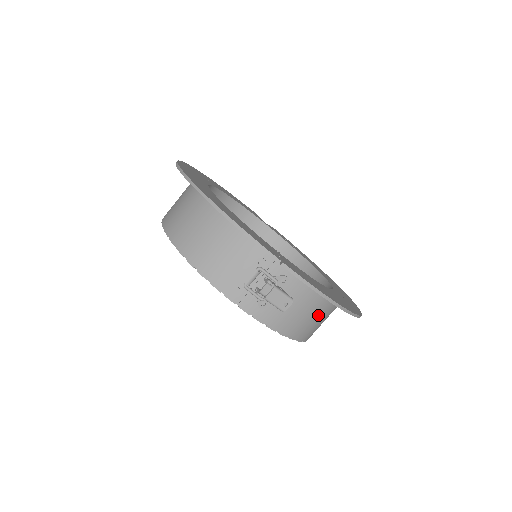
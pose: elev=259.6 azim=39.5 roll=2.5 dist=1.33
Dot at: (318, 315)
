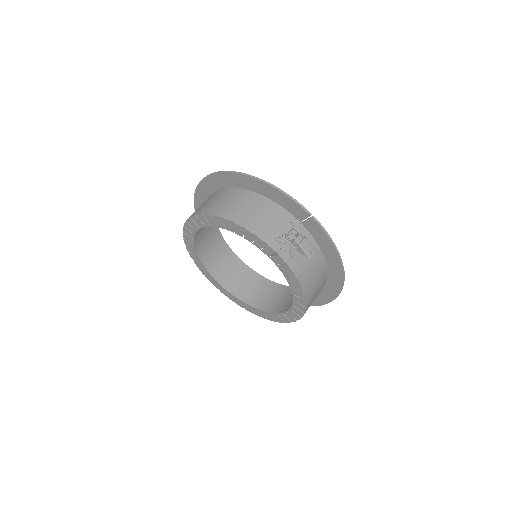
Dot at: (319, 281)
